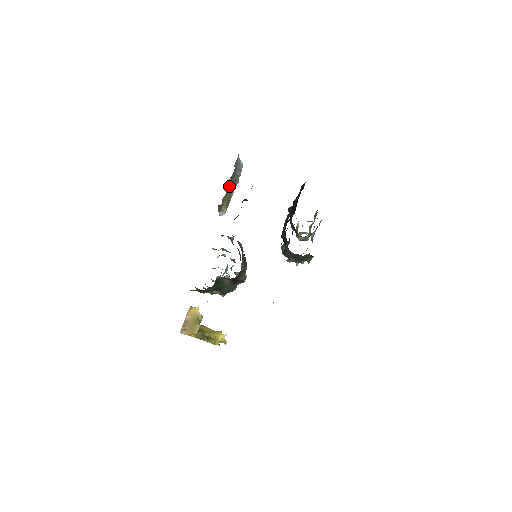
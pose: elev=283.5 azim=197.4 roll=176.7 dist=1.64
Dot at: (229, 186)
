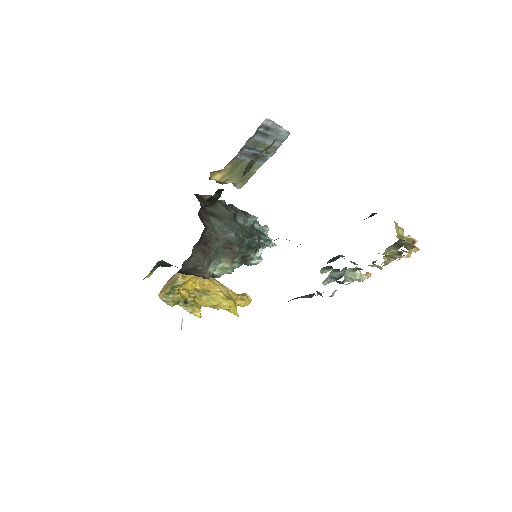
Dot at: (241, 158)
